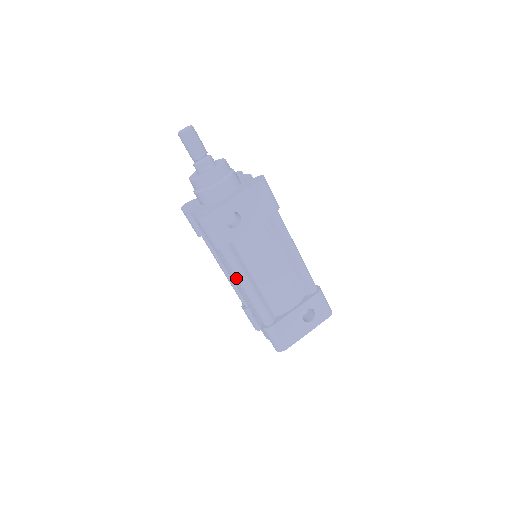
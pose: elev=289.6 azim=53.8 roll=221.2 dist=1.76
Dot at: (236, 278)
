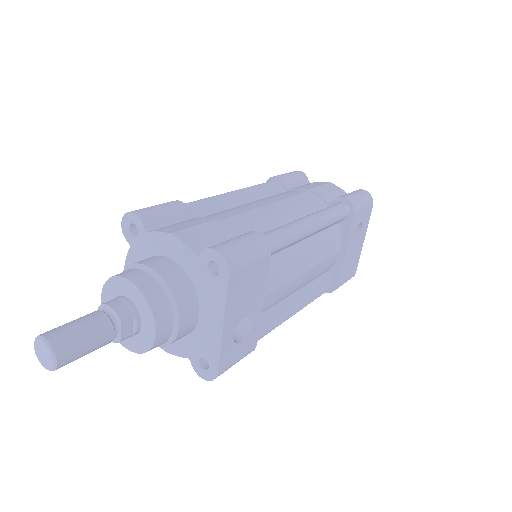
Dot at: occluded
